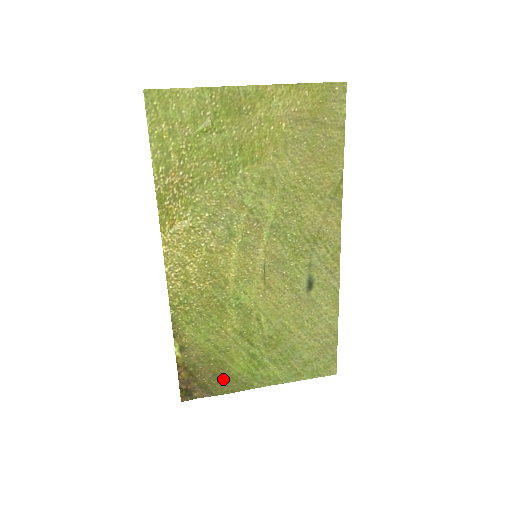
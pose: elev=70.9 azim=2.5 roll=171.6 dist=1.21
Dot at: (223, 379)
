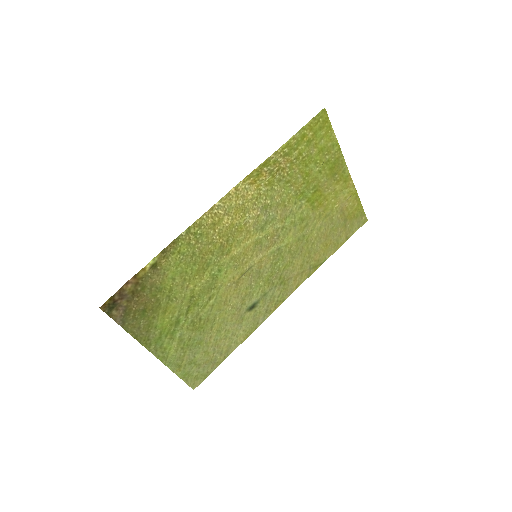
Dot at: (144, 320)
